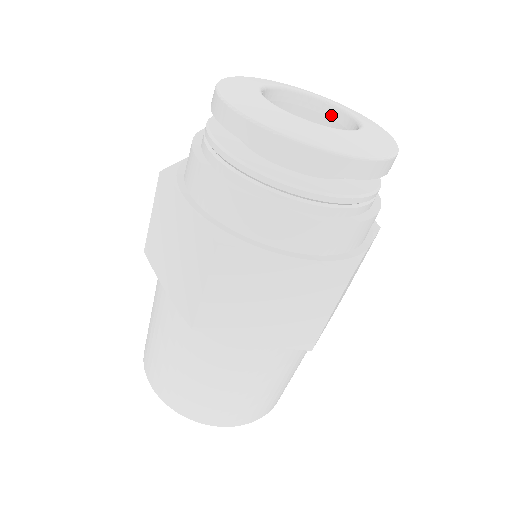
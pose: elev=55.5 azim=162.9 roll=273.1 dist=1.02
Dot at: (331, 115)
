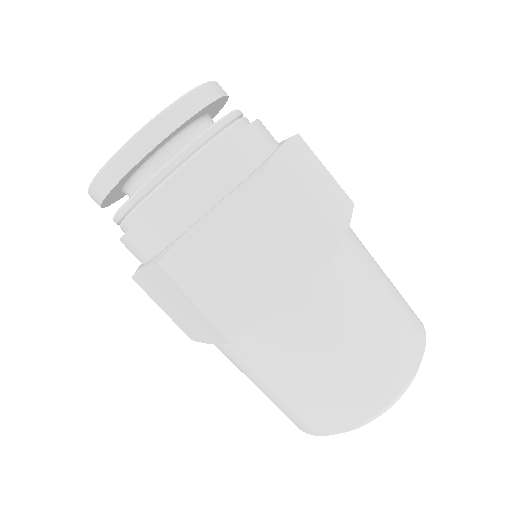
Dot at: occluded
